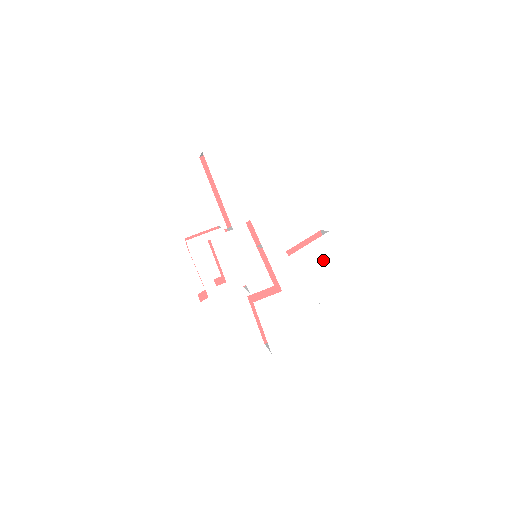
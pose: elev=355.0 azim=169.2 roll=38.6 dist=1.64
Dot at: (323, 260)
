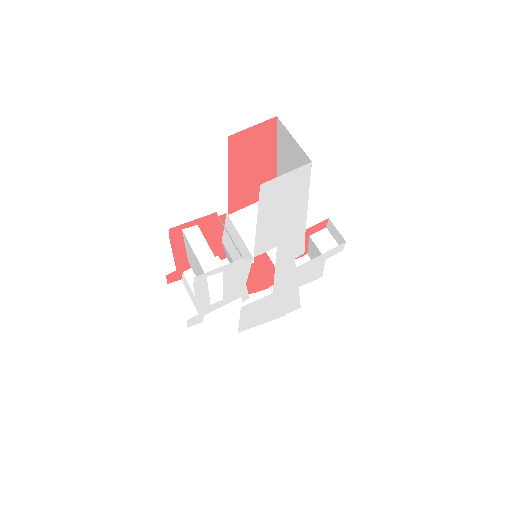
Dot at: (324, 264)
